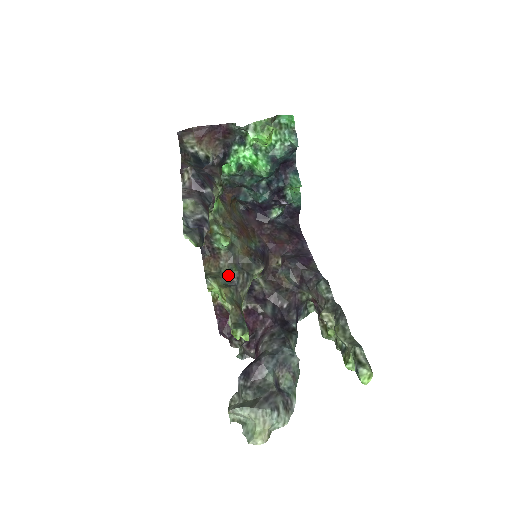
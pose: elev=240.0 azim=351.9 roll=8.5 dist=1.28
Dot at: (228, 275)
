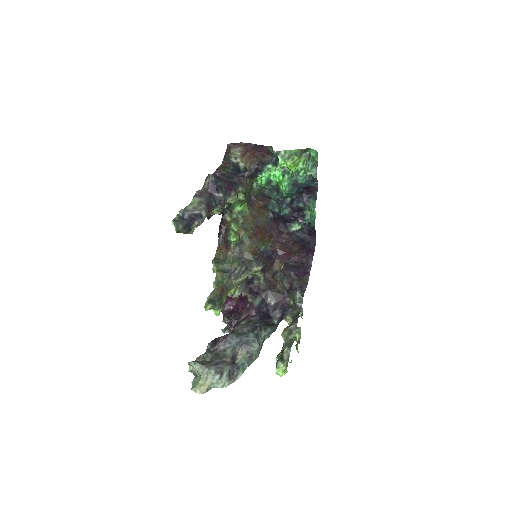
Dot at: (230, 264)
